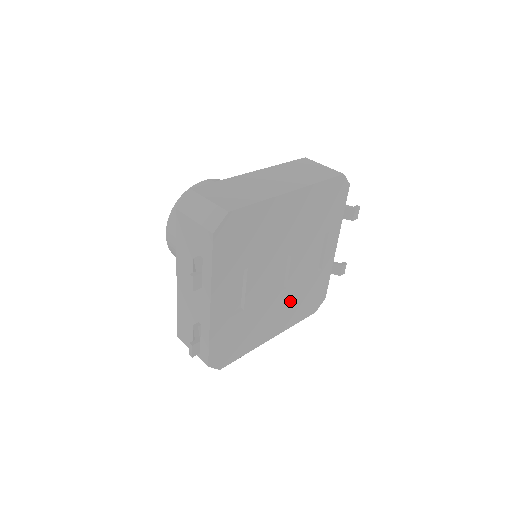
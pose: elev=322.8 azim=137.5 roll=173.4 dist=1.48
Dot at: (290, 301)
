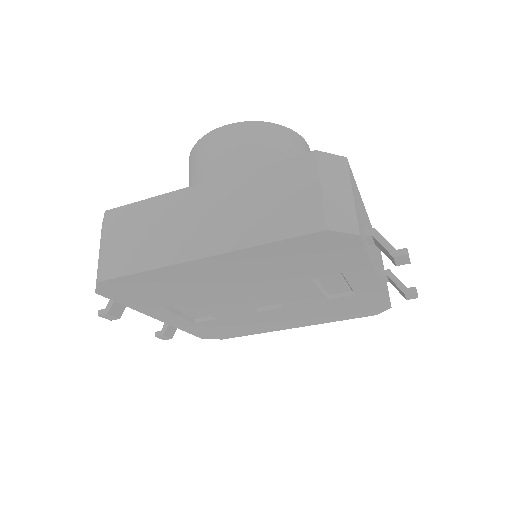
Dot at: (304, 312)
